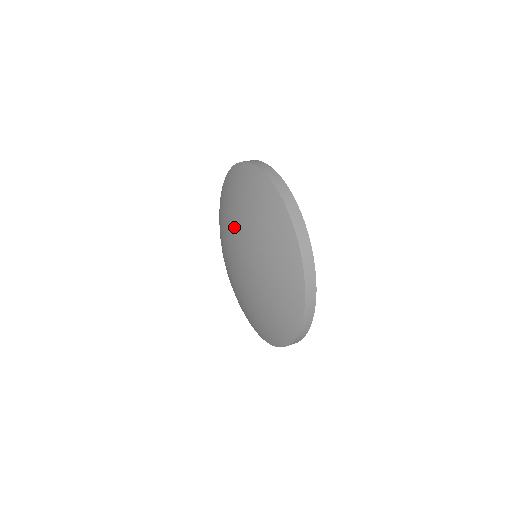
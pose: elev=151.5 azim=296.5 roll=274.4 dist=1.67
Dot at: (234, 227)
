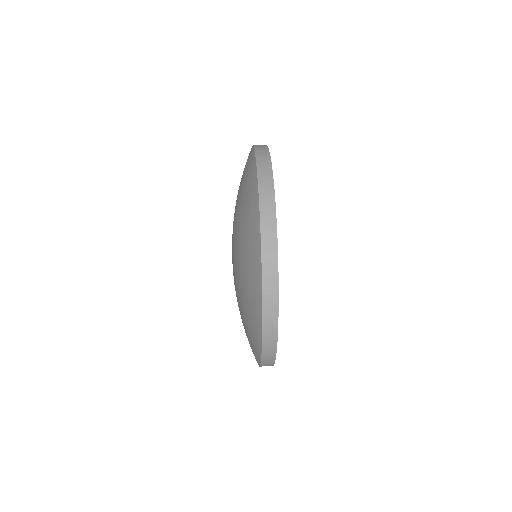
Dot at: (234, 229)
